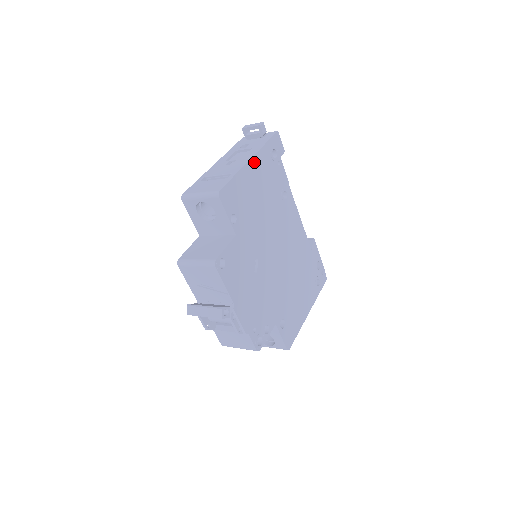
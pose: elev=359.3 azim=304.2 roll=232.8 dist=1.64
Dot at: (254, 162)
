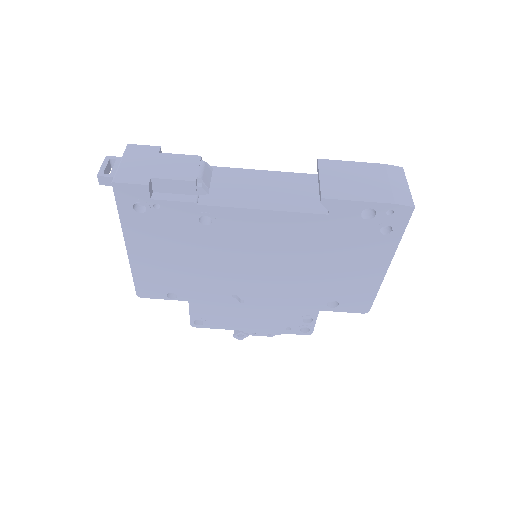
Dot at: (132, 244)
